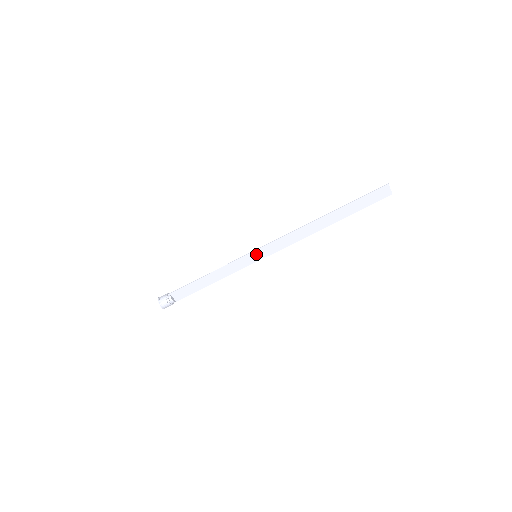
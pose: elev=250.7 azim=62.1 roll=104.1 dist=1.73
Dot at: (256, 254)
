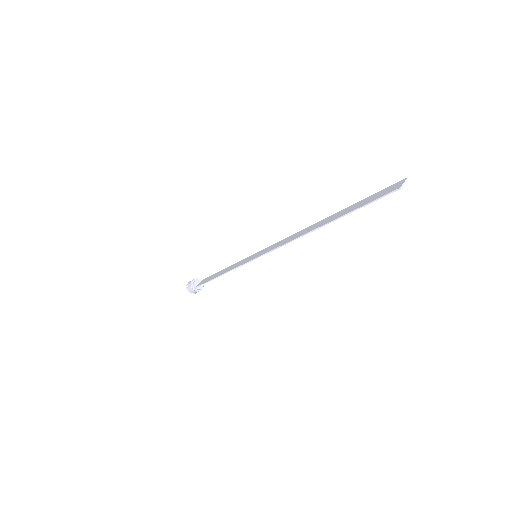
Dot at: (255, 257)
